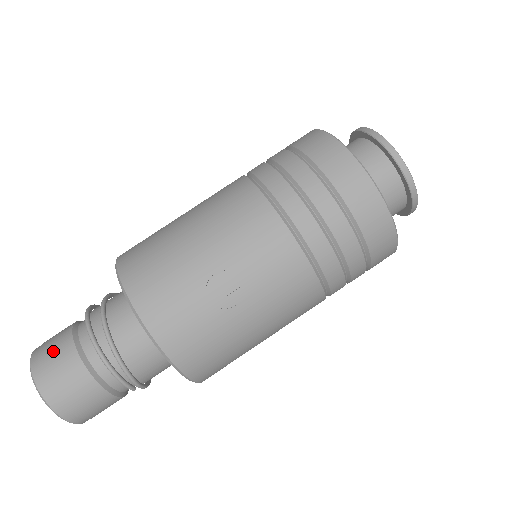
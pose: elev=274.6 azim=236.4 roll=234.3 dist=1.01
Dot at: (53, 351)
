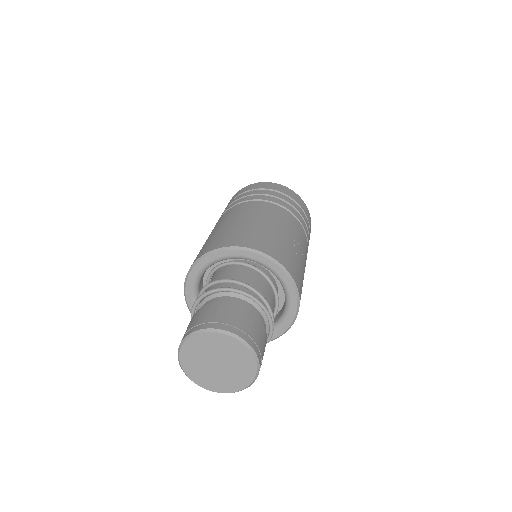
Dot at: (230, 314)
